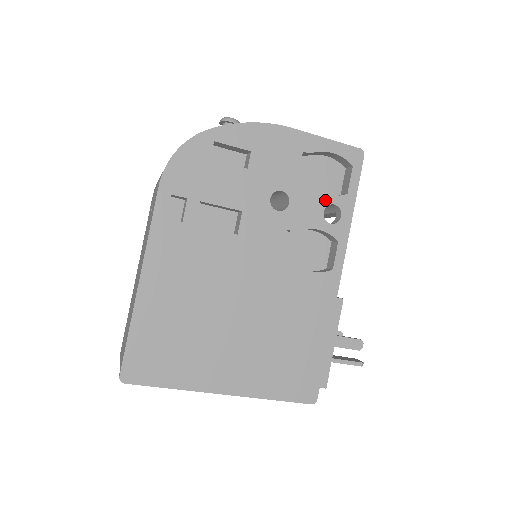
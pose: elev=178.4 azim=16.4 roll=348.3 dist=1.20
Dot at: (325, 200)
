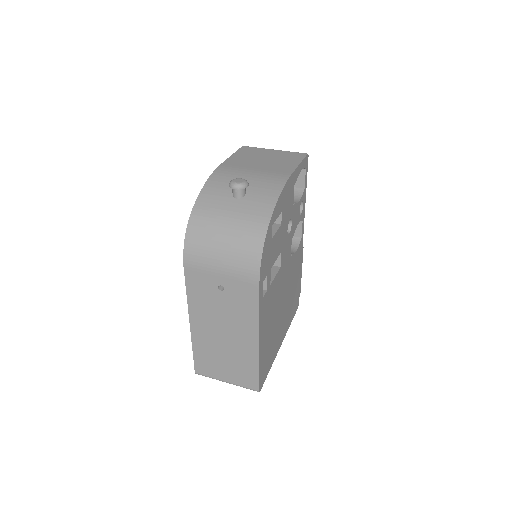
Dot at: (300, 203)
